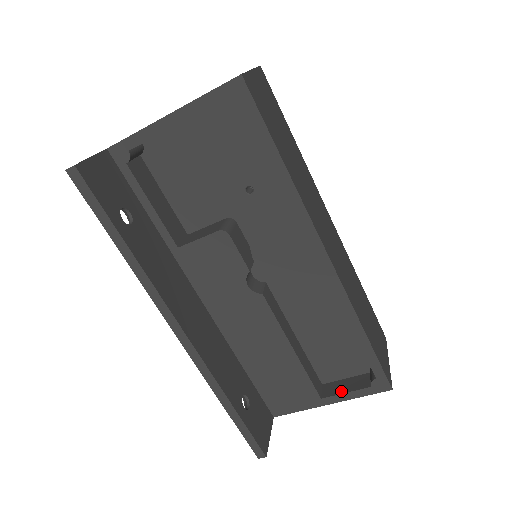
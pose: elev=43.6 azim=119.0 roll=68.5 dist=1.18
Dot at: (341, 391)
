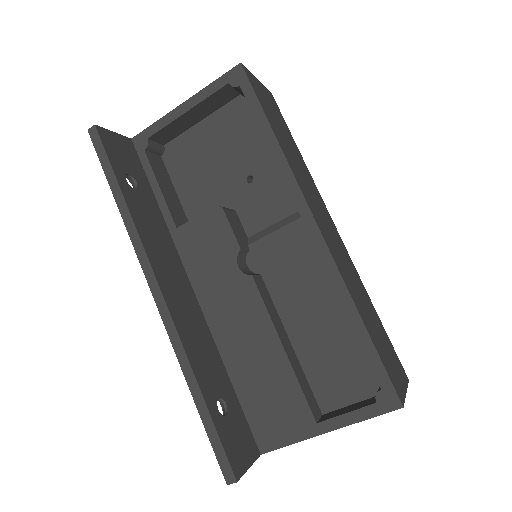
Dot at: (341, 413)
